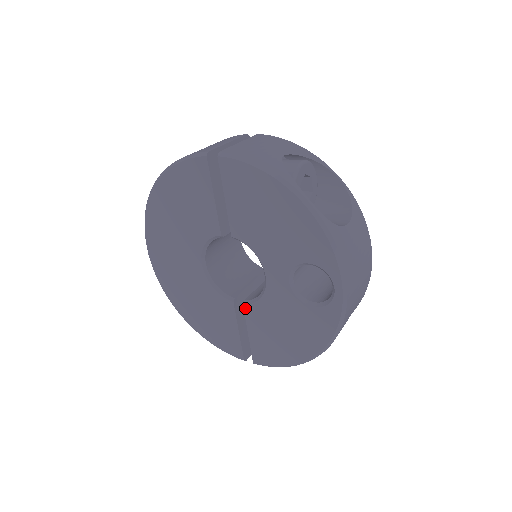
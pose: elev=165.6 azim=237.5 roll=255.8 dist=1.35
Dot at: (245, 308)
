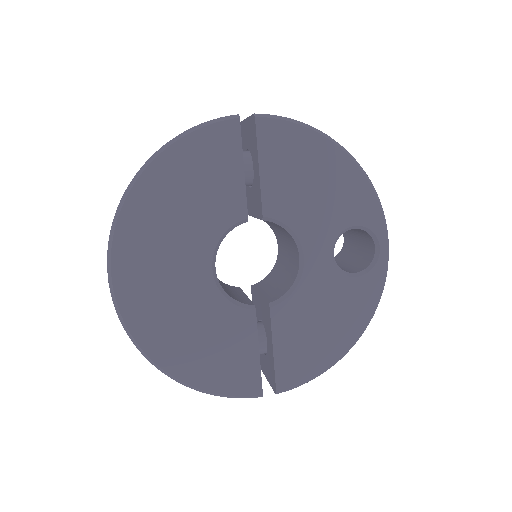
Dot at: (272, 312)
